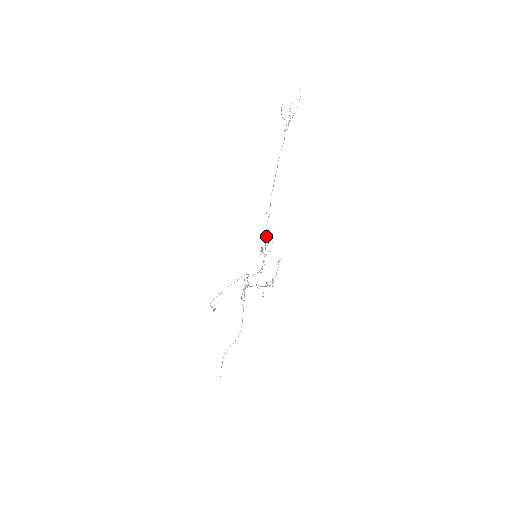
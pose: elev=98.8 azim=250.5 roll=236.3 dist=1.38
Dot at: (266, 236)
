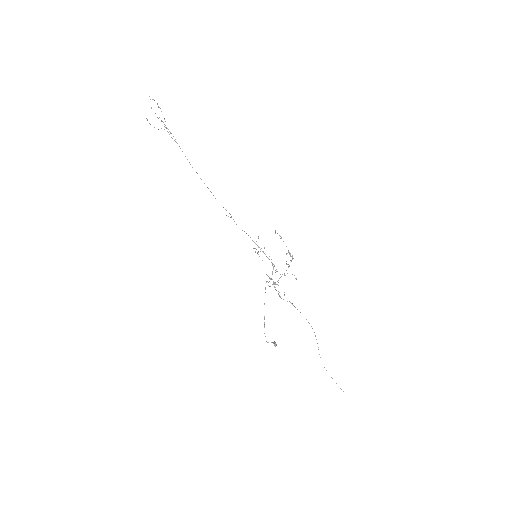
Dot at: occluded
